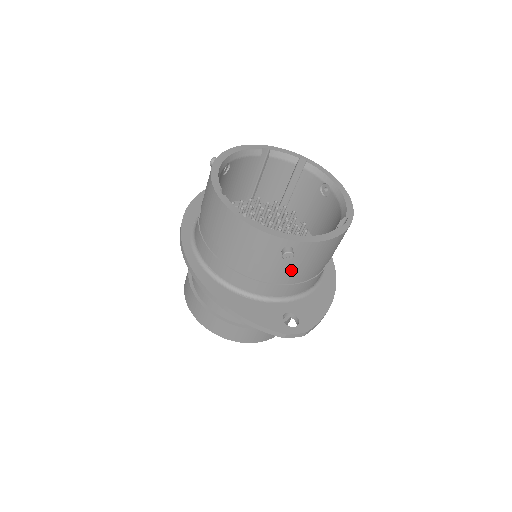
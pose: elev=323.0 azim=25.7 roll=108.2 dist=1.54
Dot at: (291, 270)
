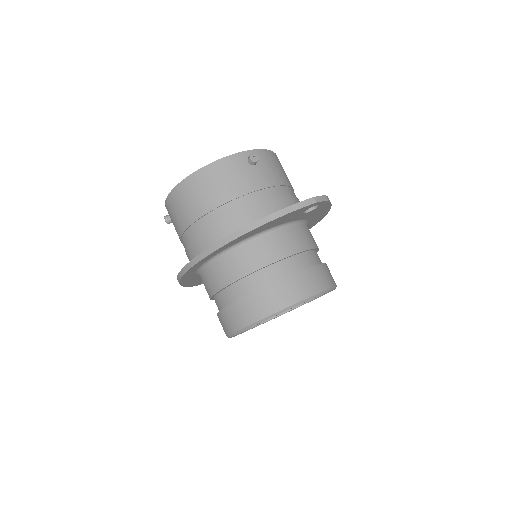
Dot at: (270, 180)
